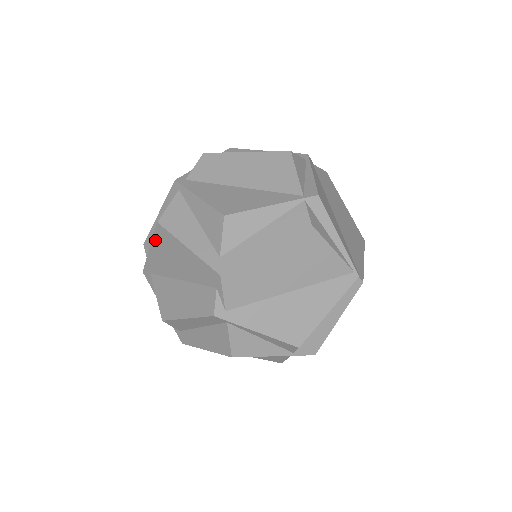
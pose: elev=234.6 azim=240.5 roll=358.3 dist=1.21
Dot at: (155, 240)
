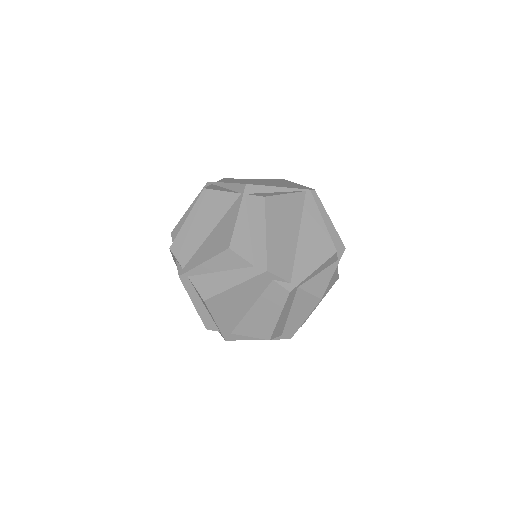
Dot at: (213, 312)
